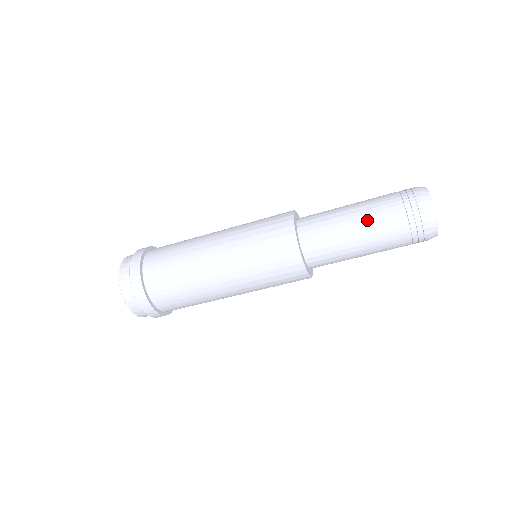
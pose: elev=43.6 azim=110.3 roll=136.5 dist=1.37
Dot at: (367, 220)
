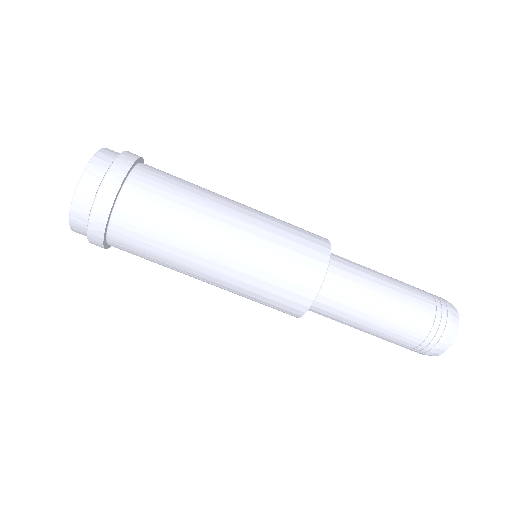
Dot at: (398, 285)
